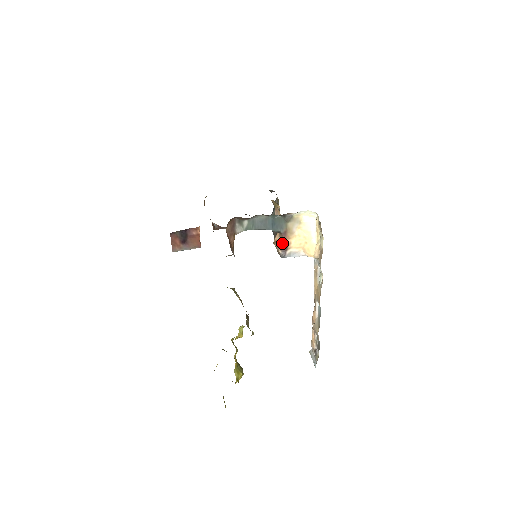
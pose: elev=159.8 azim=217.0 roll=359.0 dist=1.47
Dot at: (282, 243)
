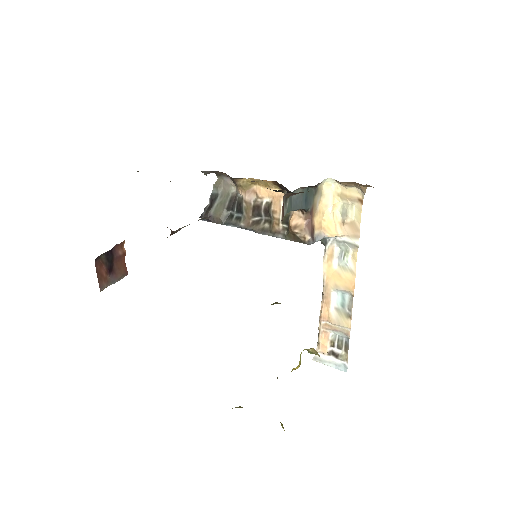
Dot at: (309, 225)
